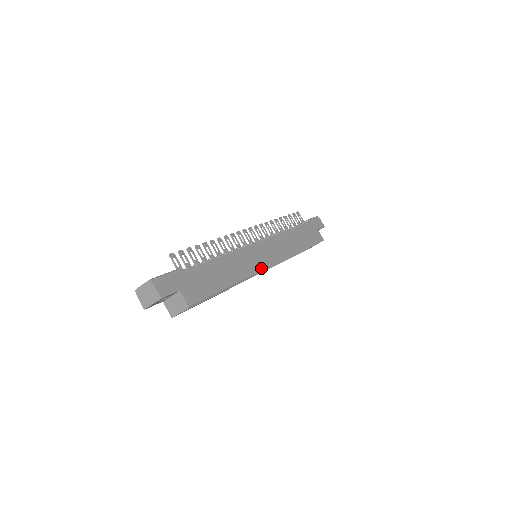
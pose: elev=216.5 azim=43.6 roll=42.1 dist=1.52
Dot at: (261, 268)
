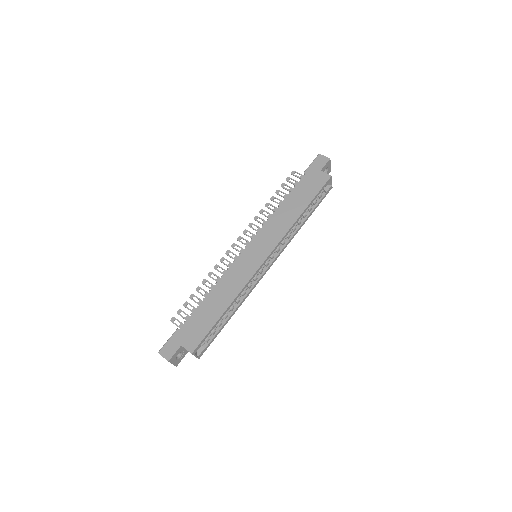
Dot at: (254, 270)
